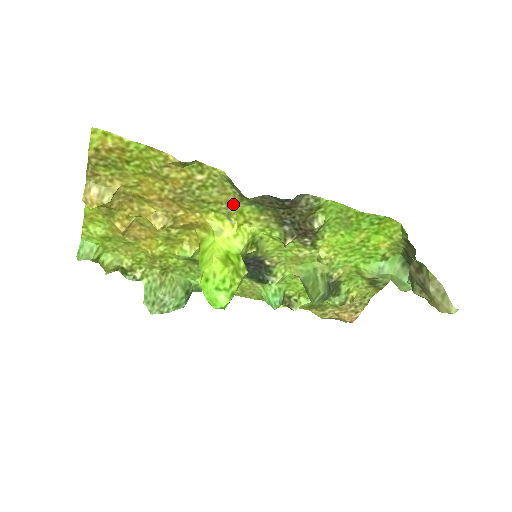
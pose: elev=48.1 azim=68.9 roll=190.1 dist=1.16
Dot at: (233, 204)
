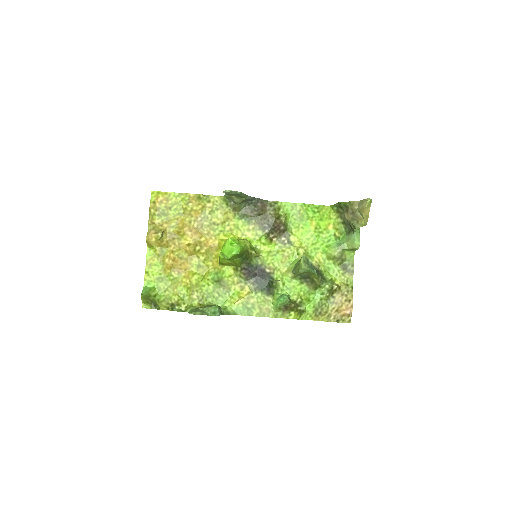
Dot at: (231, 220)
